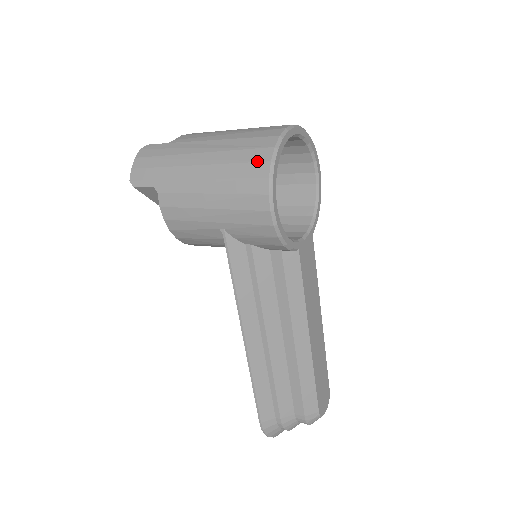
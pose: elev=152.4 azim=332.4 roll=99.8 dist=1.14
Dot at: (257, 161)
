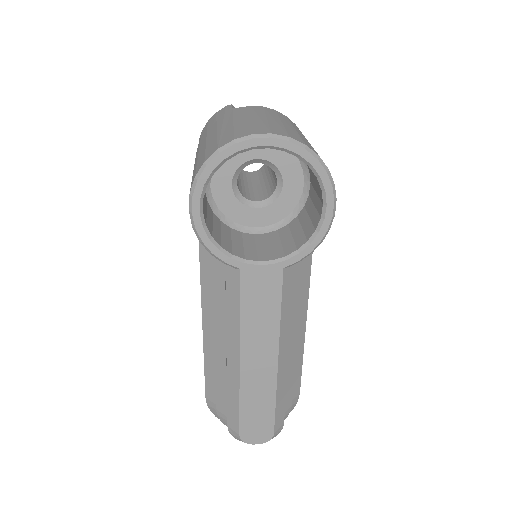
Dot at: (205, 156)
